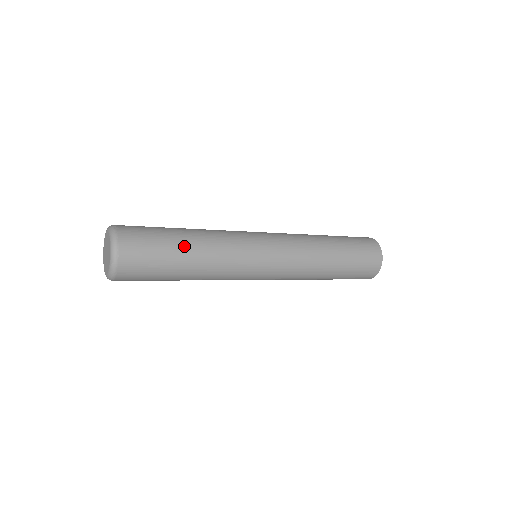
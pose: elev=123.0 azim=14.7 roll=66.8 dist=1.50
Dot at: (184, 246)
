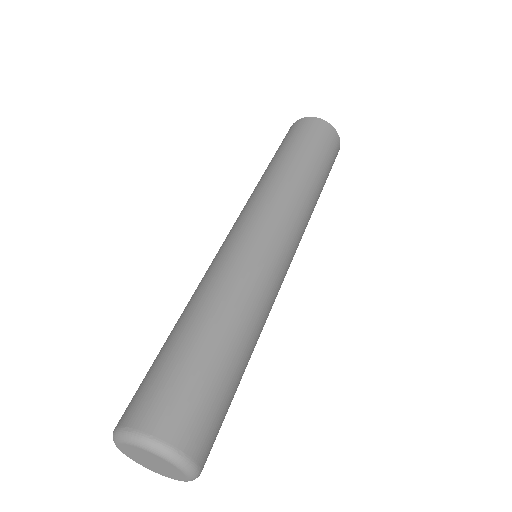
Dot at: (213, 340)
